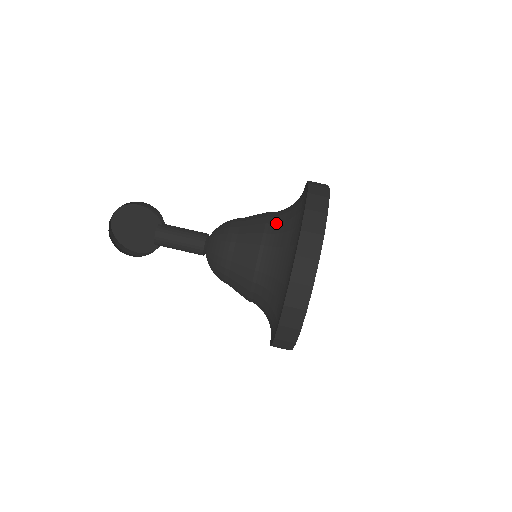
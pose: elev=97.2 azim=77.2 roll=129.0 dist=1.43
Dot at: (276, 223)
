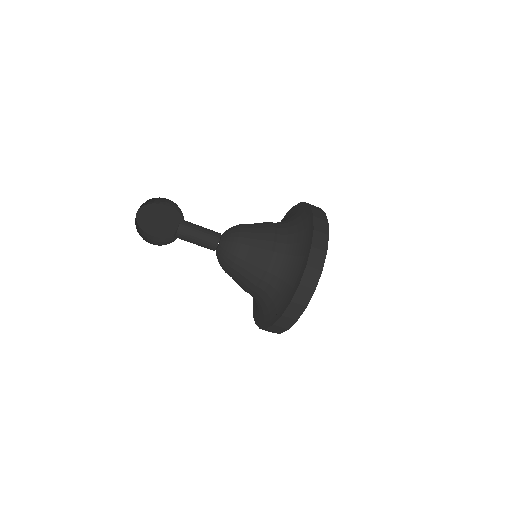
Dot at: (282, 243)
